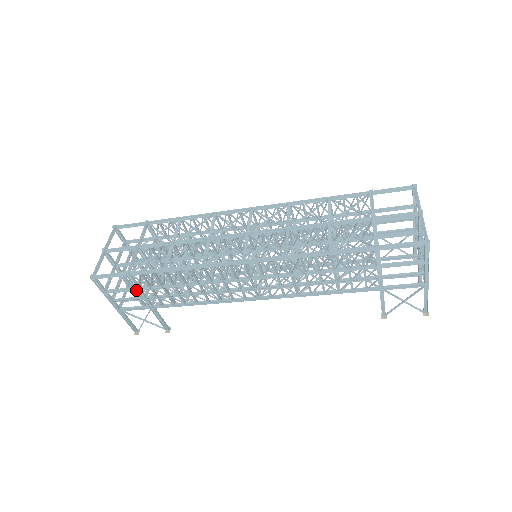
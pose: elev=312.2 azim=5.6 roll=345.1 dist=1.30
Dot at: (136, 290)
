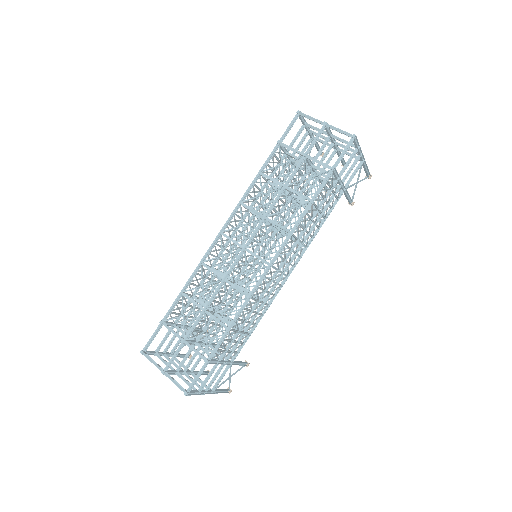
Dot at: (217, 365)
